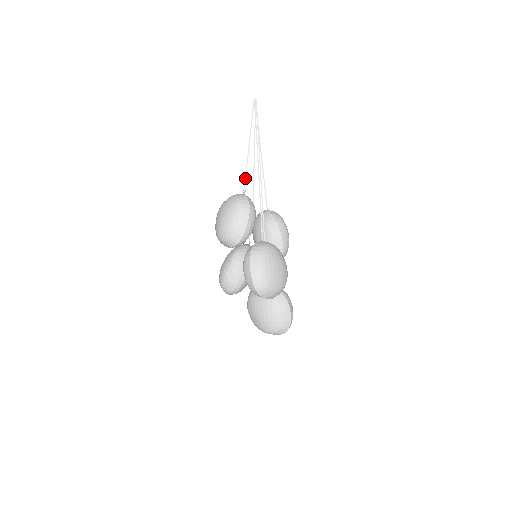
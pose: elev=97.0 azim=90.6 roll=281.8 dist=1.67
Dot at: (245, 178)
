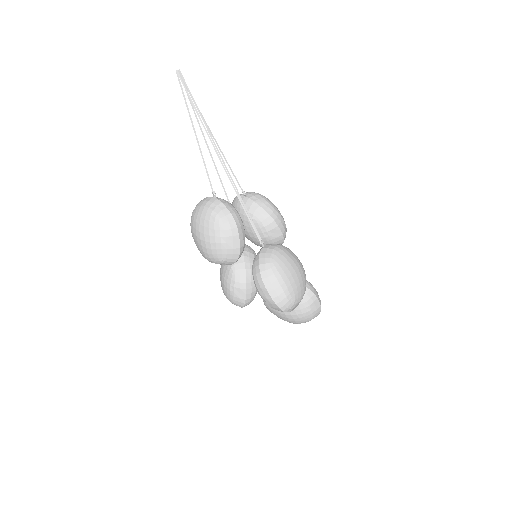
Dot at: (208, 178)
